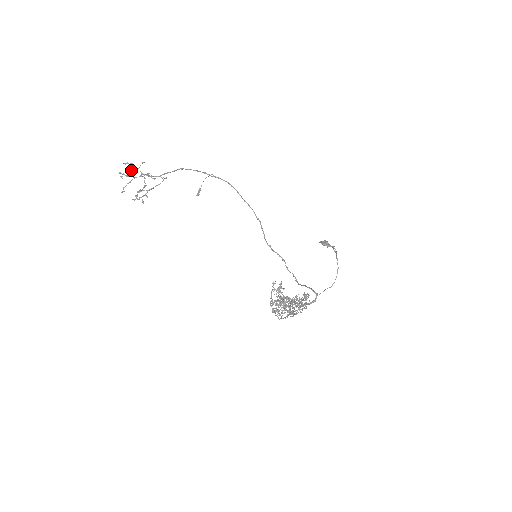
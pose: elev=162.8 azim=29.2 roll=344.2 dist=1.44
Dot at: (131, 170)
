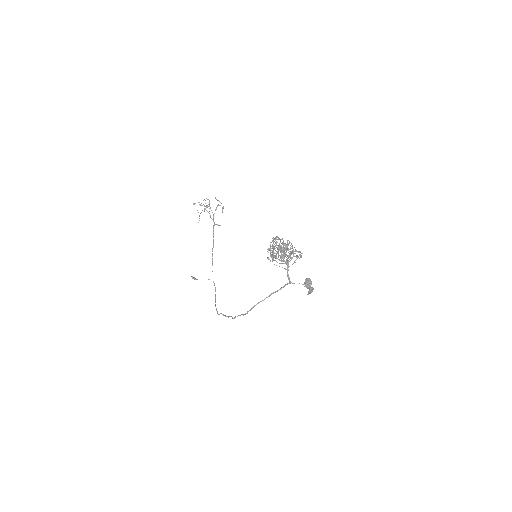
Dot at: occluded
